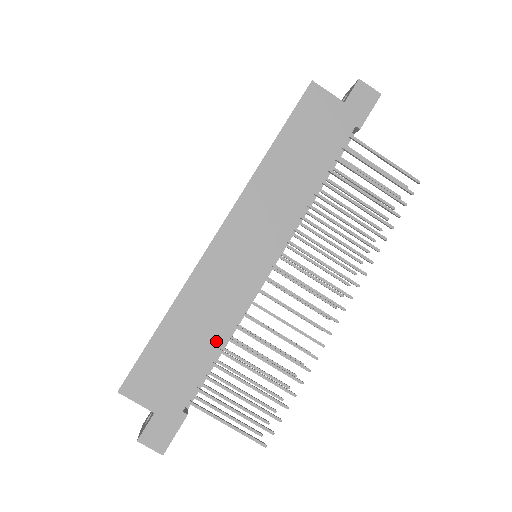
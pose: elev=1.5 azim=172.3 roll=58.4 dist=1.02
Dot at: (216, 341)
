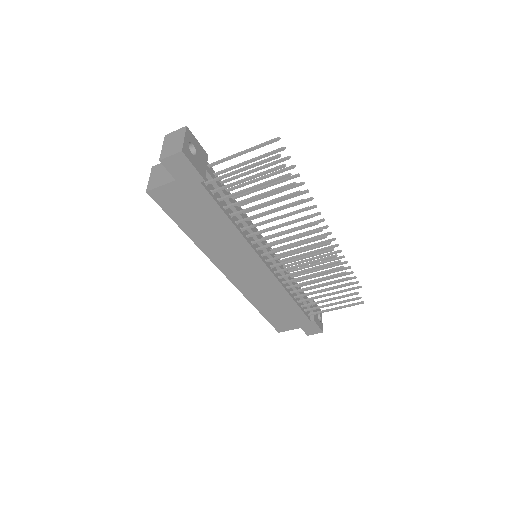
Dot at: (288, 300)
